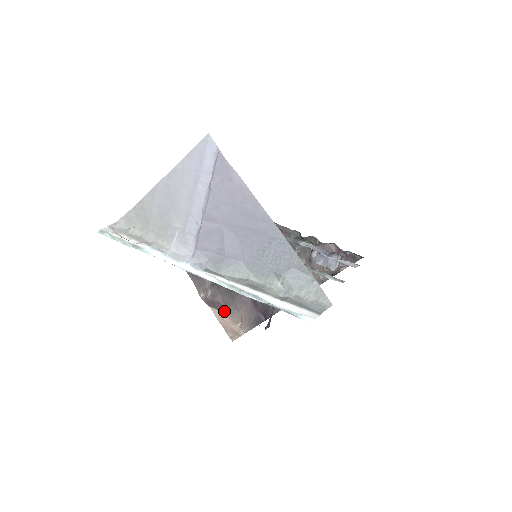
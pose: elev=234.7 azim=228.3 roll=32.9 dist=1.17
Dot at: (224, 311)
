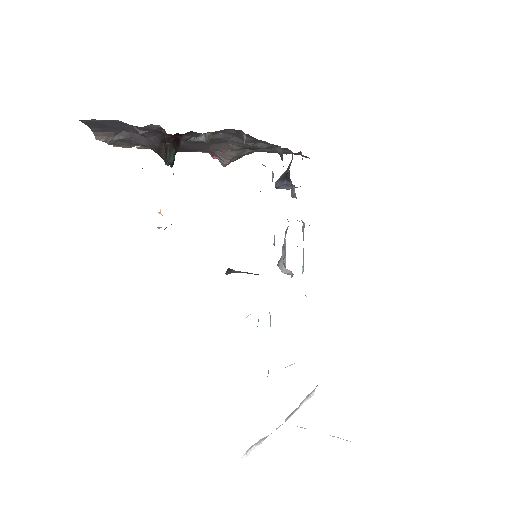
Dot at: occluded
